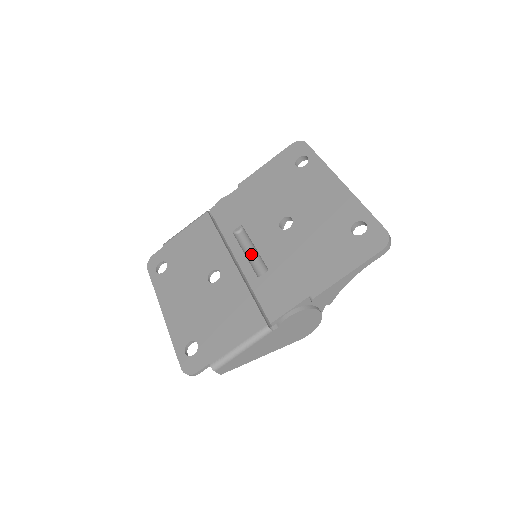
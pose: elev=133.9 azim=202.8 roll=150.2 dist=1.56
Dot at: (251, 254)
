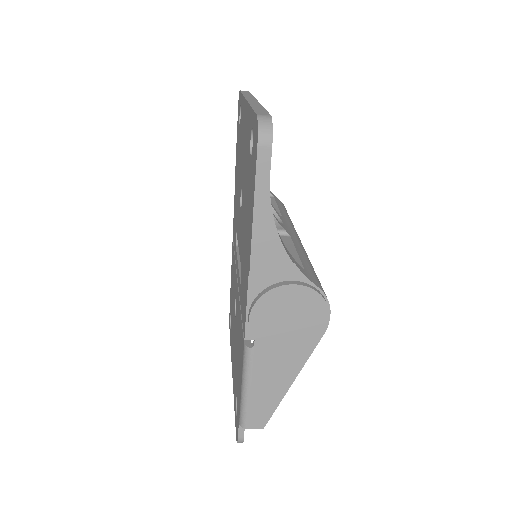
Dot at: occluded
